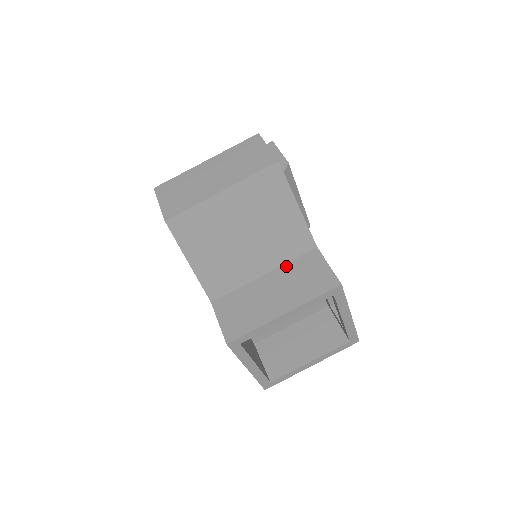
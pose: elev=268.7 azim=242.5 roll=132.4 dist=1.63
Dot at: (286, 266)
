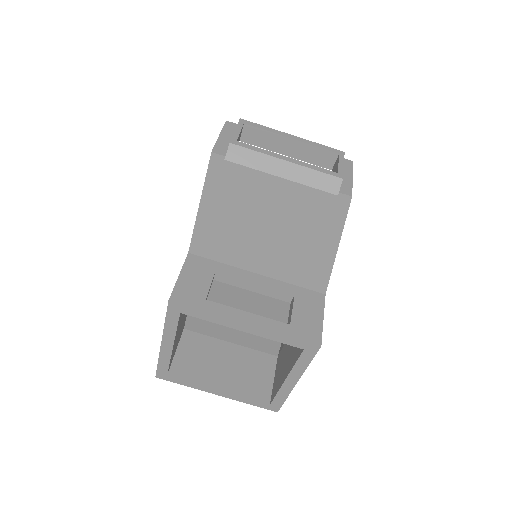
Dot at: occluded
